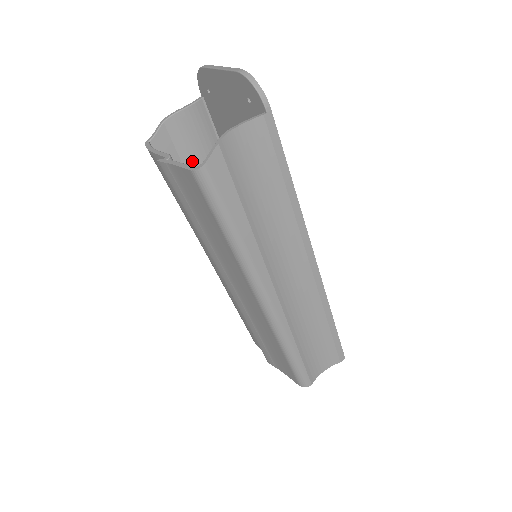
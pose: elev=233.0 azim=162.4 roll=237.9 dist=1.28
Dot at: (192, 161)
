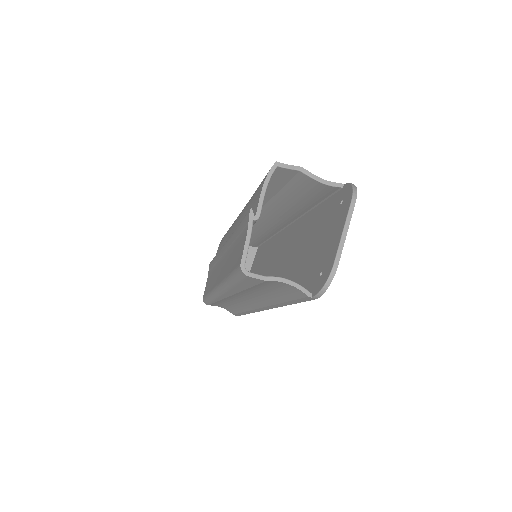
Dot at: (291, 192)
